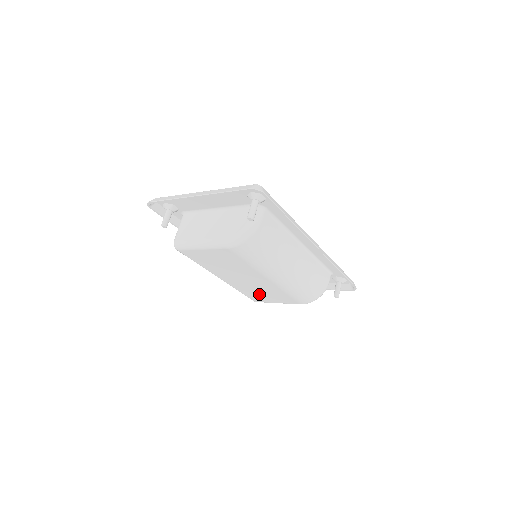
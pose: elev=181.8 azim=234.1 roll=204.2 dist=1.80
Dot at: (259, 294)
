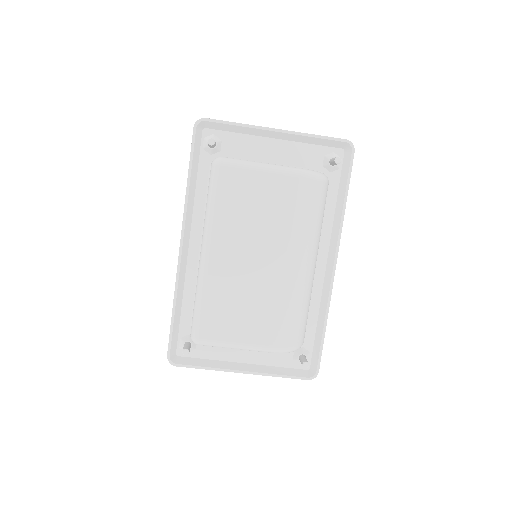
Dot at: (231, 311)
